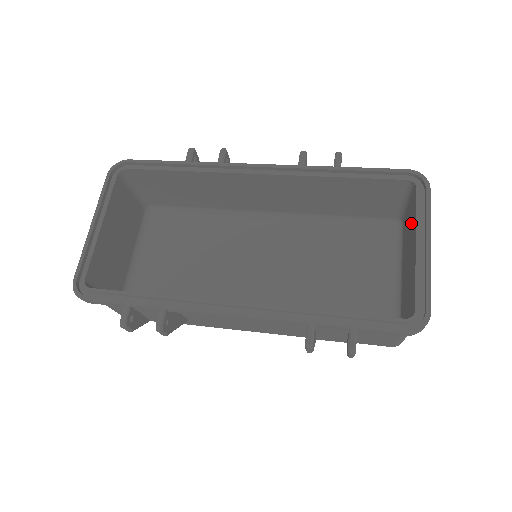
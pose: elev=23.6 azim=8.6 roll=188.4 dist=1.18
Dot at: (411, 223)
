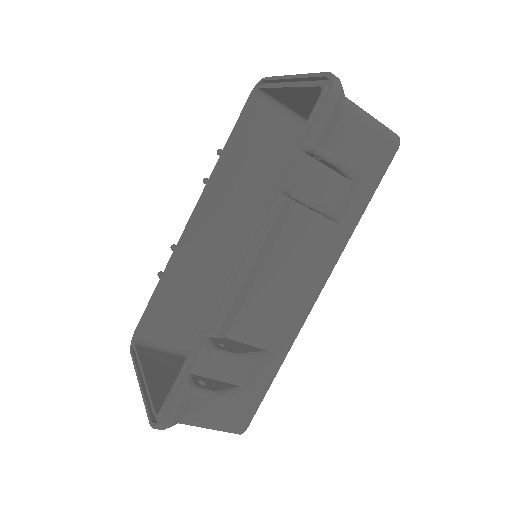
Dot at: (289, 101)
